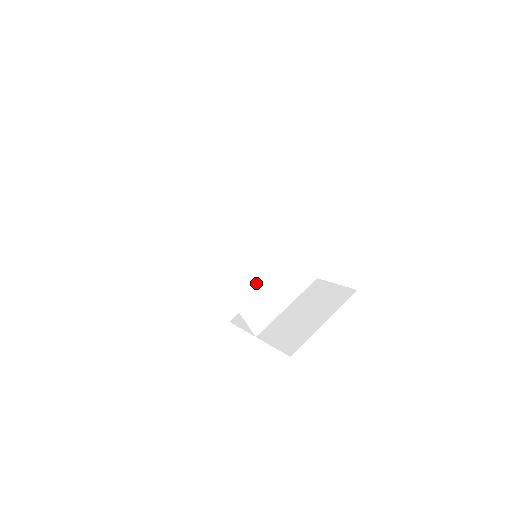
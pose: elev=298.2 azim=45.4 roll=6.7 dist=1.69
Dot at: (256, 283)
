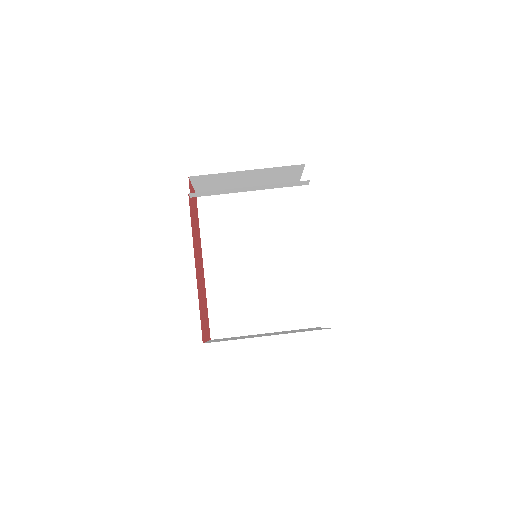
Dot at: (241, 282)
